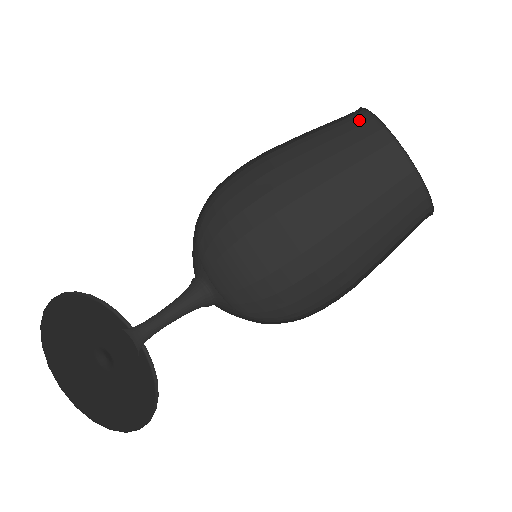
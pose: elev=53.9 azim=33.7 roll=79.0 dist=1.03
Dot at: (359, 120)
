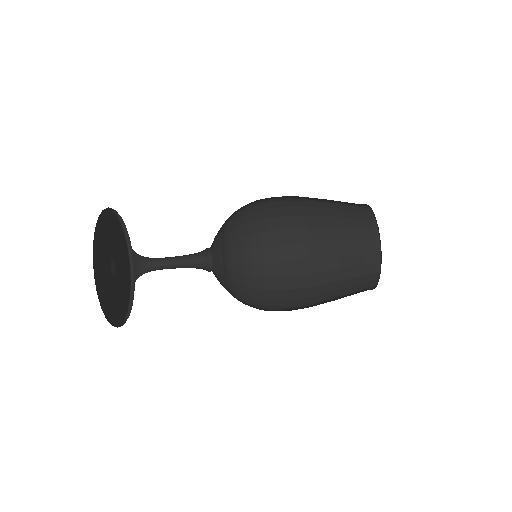
Dot at: (372, 245)
